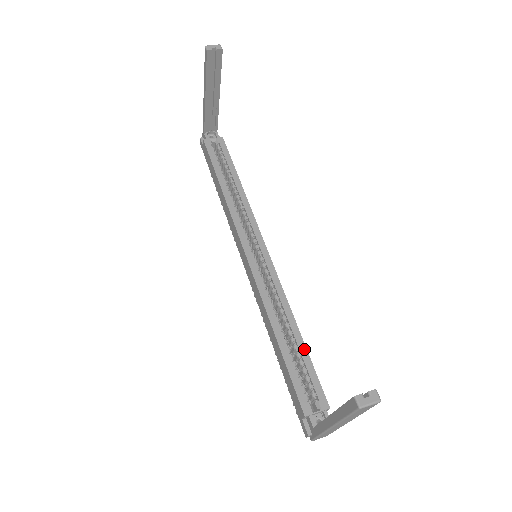
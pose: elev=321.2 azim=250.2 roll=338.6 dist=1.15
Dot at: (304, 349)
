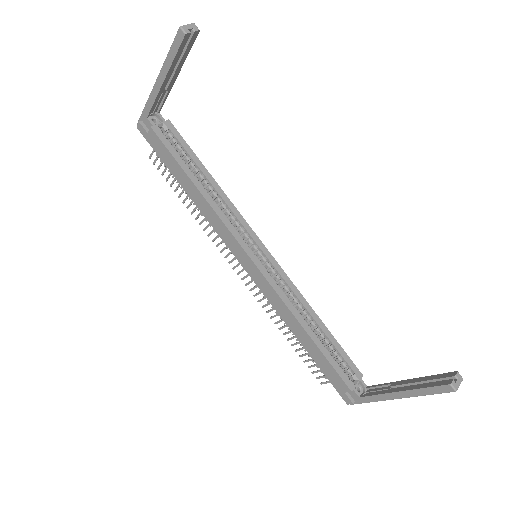
Dot at: (330, 334)
